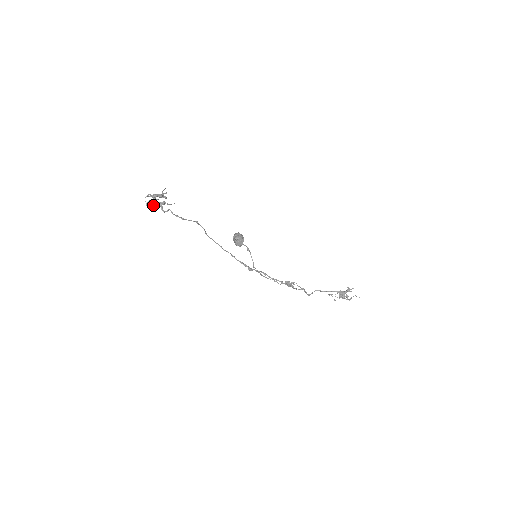
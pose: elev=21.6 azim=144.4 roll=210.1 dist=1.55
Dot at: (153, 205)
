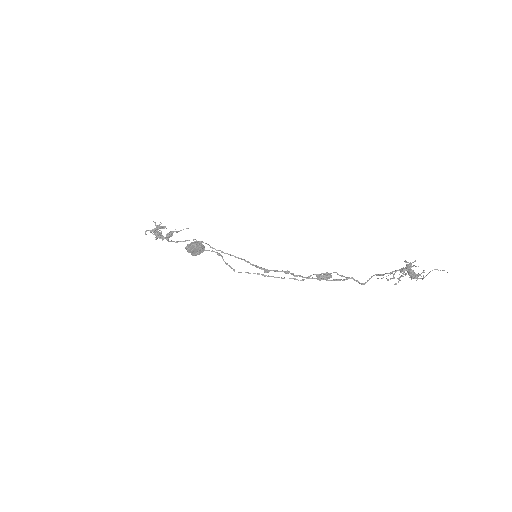
Dot at: (160, 238)
